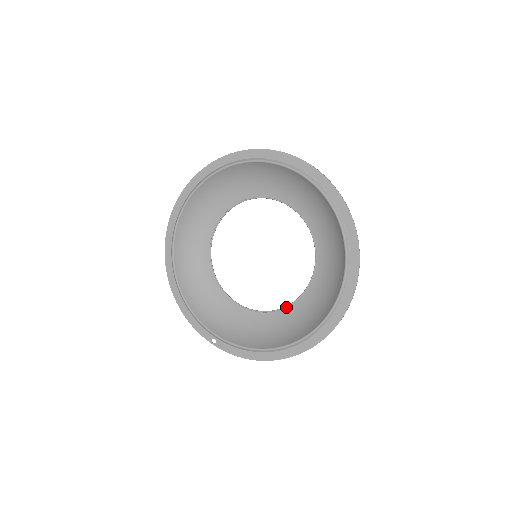
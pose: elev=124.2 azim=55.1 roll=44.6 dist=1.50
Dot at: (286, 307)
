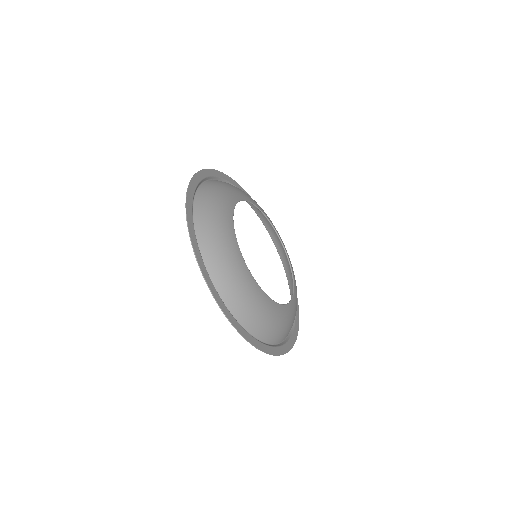
Dot at: (291, 270)
